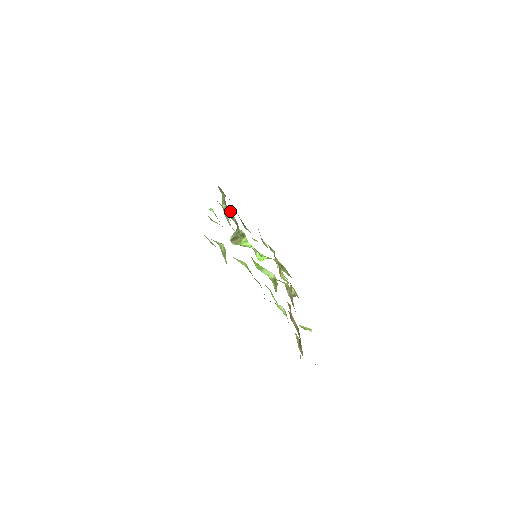
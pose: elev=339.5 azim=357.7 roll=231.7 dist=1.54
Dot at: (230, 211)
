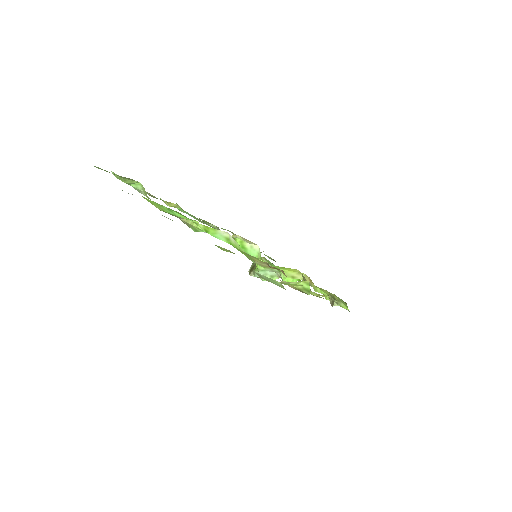
Dot at: occluded
